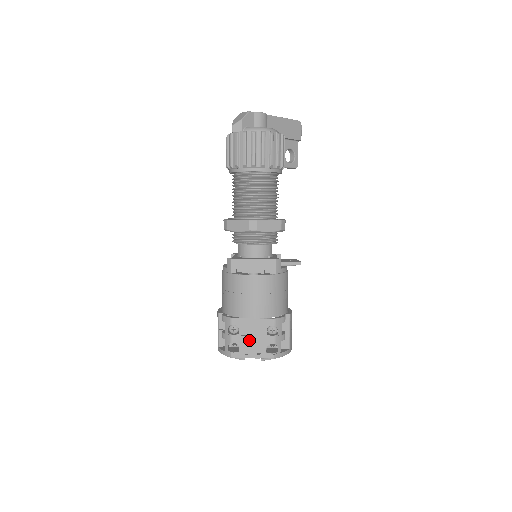
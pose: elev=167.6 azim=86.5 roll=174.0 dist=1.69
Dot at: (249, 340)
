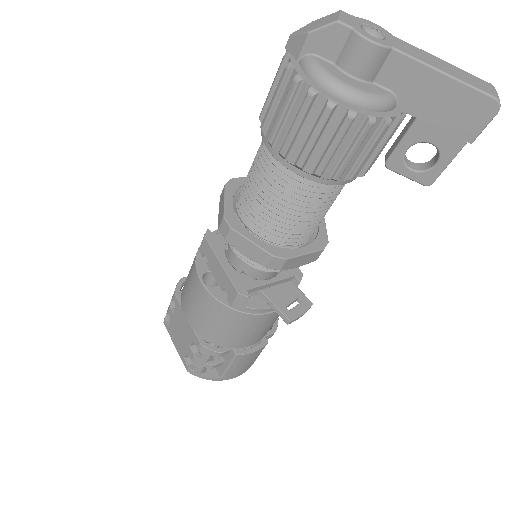
Dot at: (178, 330)
